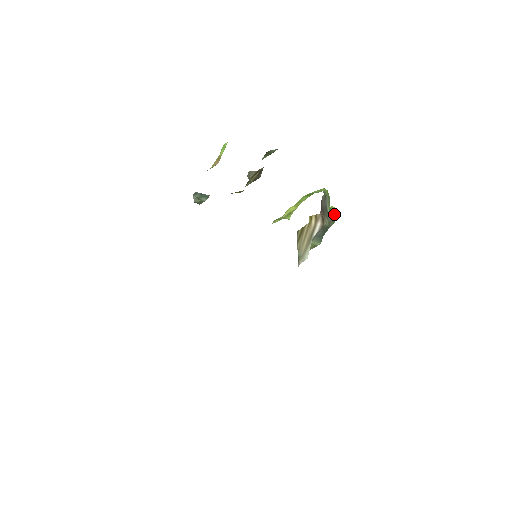
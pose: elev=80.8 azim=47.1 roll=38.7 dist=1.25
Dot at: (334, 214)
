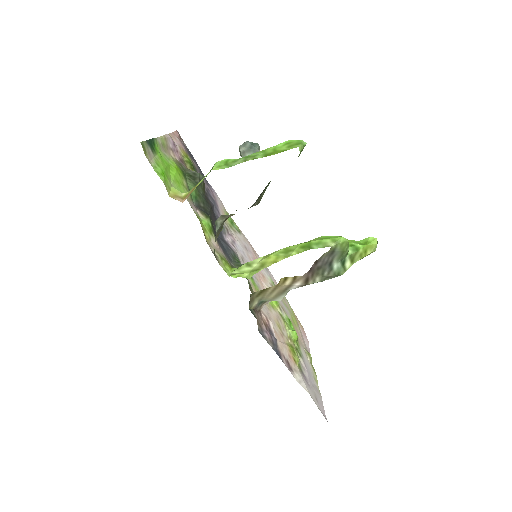
Dot at: (367, 252)
